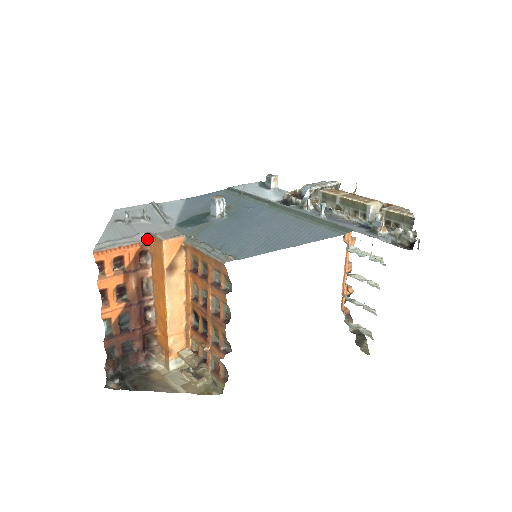
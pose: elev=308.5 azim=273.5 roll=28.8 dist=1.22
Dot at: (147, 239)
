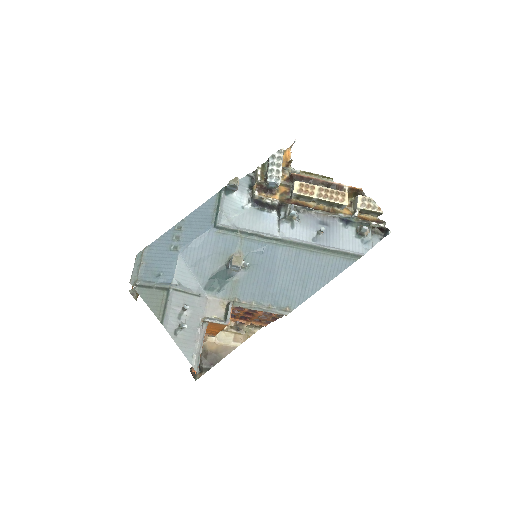
Dot at: (206, 325)
